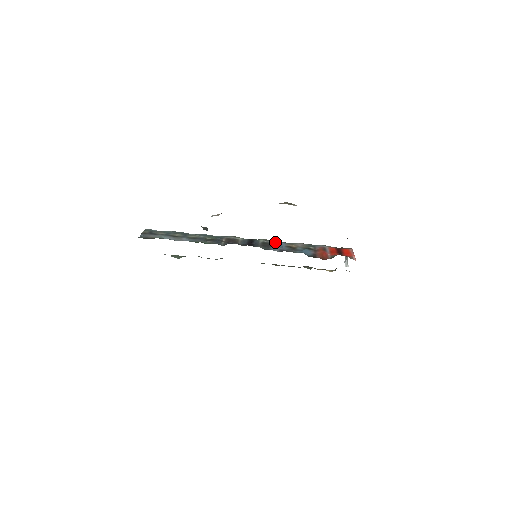
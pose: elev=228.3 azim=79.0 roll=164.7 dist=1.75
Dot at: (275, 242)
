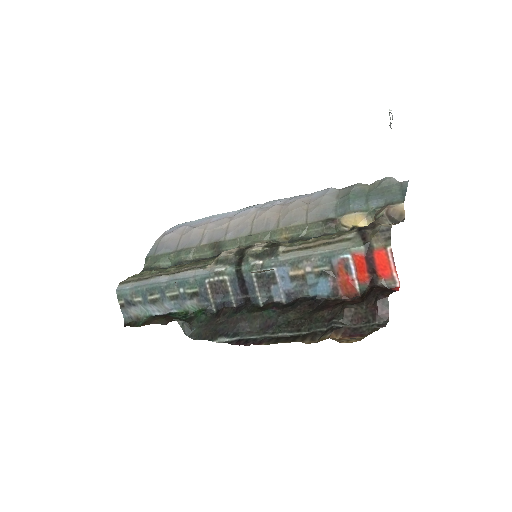
Dot at: (272, 271)
